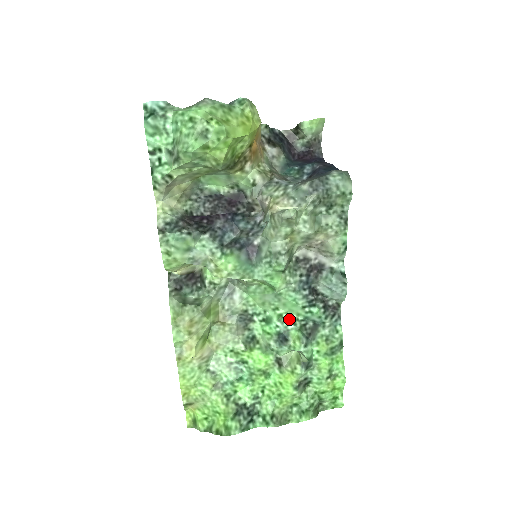
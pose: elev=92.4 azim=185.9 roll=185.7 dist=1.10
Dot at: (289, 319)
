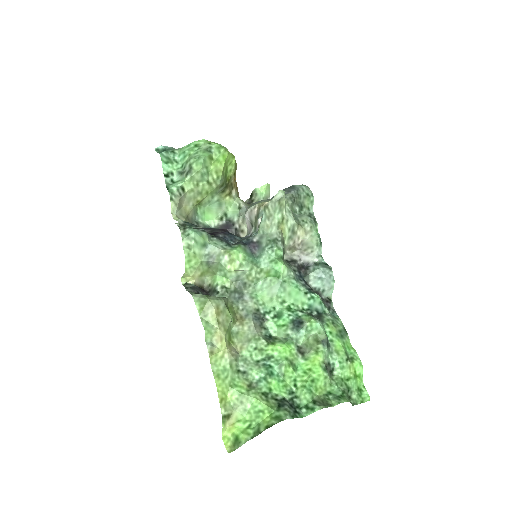
Dot at: (296, 309)
